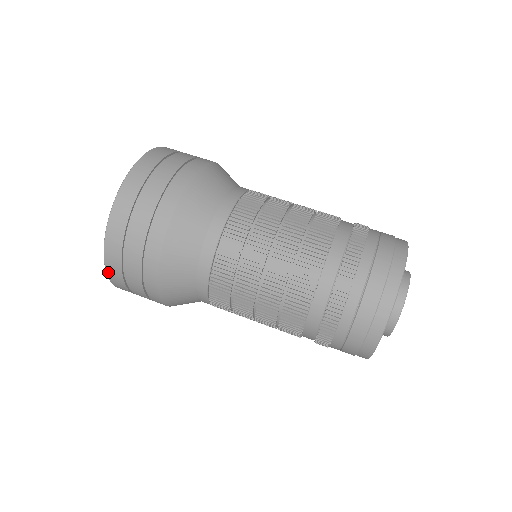
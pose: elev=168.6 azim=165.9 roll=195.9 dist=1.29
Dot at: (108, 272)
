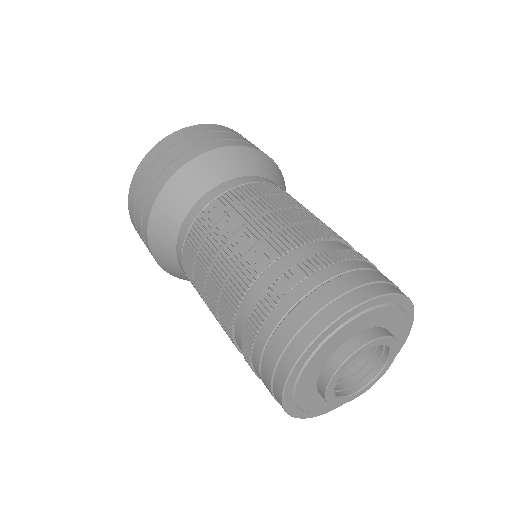
Dot at: (129, 203)
